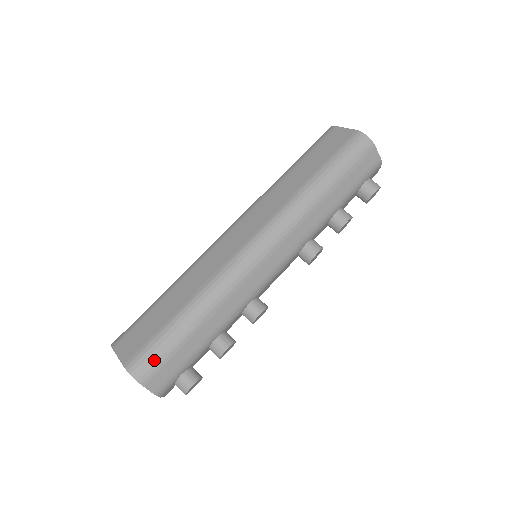
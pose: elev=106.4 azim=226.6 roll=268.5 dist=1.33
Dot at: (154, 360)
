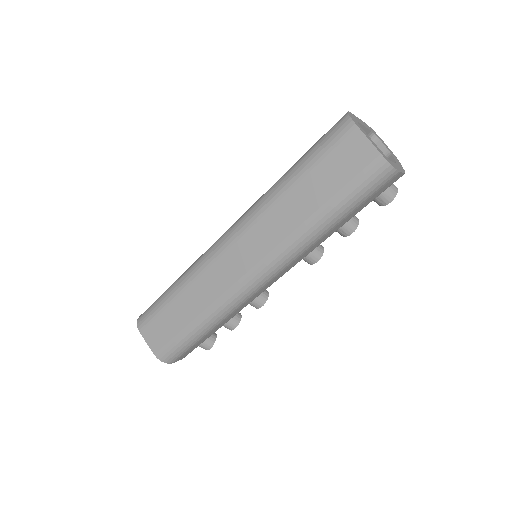
Dot at: (178, 353)
